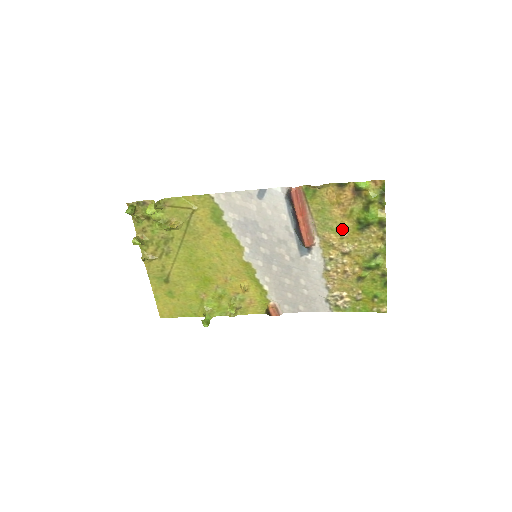
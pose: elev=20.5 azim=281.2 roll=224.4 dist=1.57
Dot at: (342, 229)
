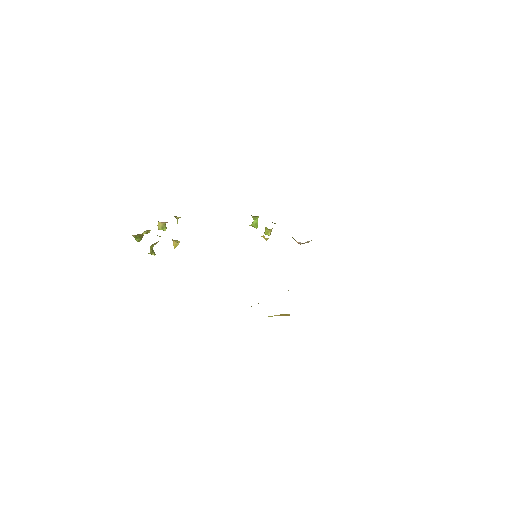
Dot at: occluded
